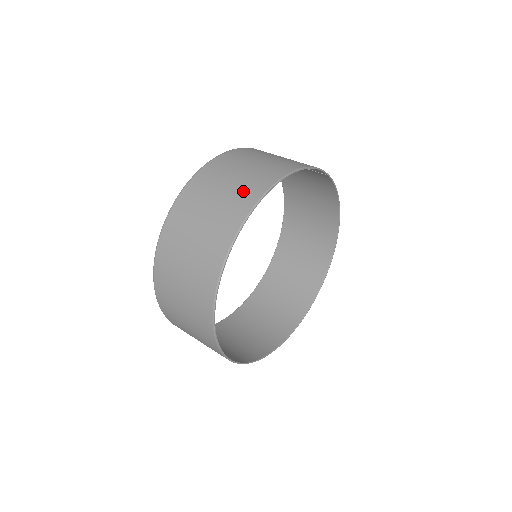
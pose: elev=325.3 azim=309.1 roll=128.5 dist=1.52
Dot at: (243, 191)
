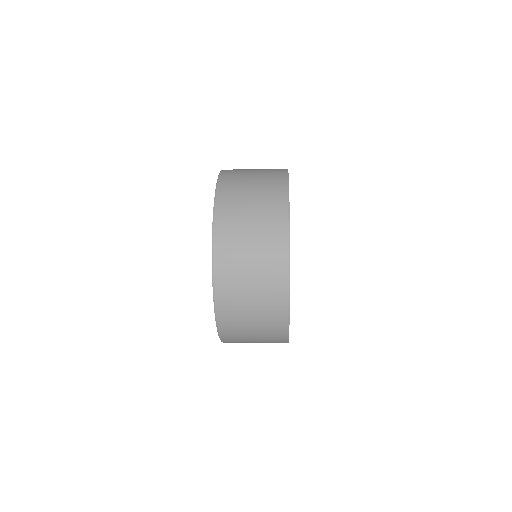
Dot at: (270, 203)
